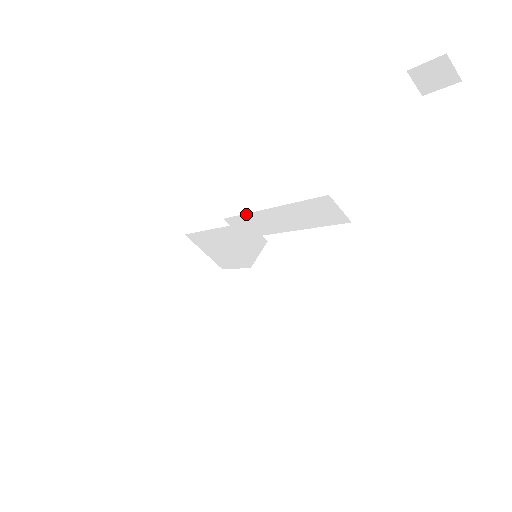
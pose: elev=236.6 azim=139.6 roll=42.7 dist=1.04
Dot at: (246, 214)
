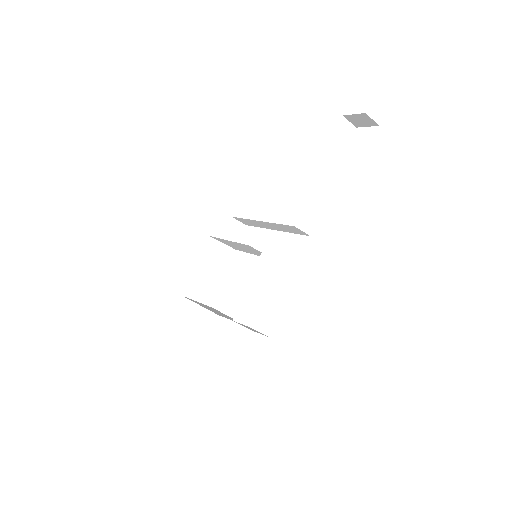
Dot at: (246, 219)
